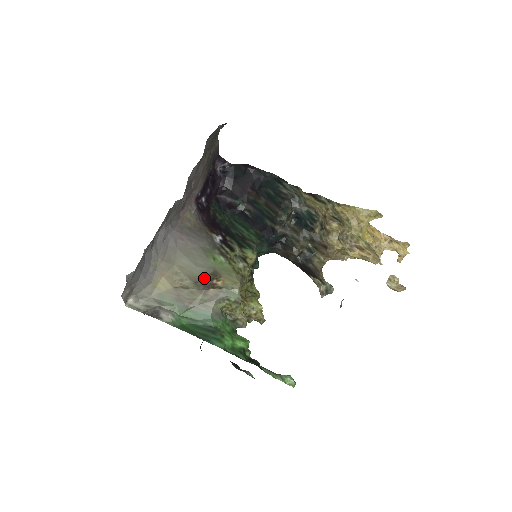
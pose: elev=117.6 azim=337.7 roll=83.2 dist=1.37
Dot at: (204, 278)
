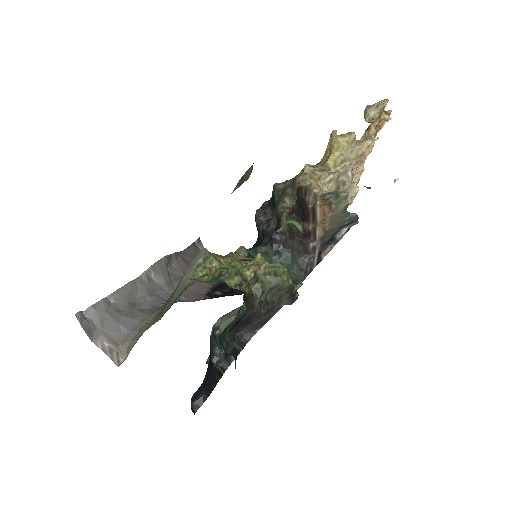
Dot at: occluded
